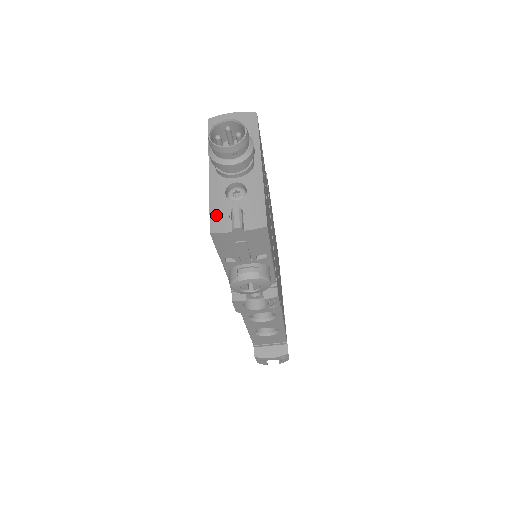
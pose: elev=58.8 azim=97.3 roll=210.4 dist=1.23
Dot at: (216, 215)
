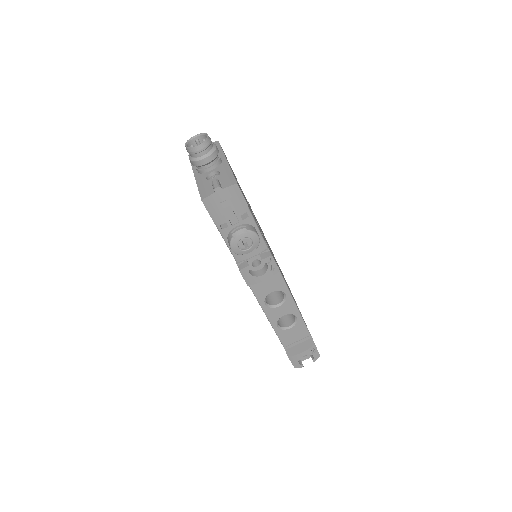
Dot at: (203, 191)
